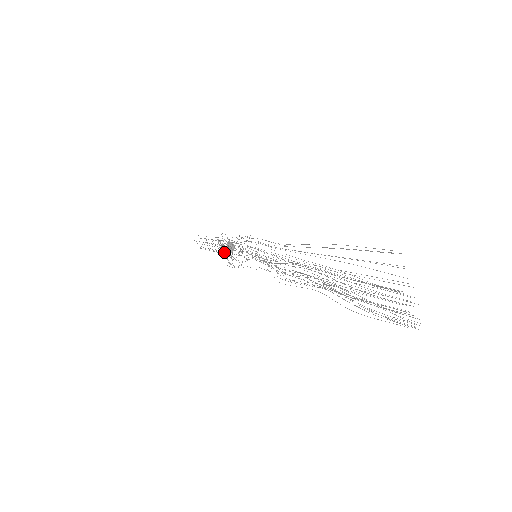
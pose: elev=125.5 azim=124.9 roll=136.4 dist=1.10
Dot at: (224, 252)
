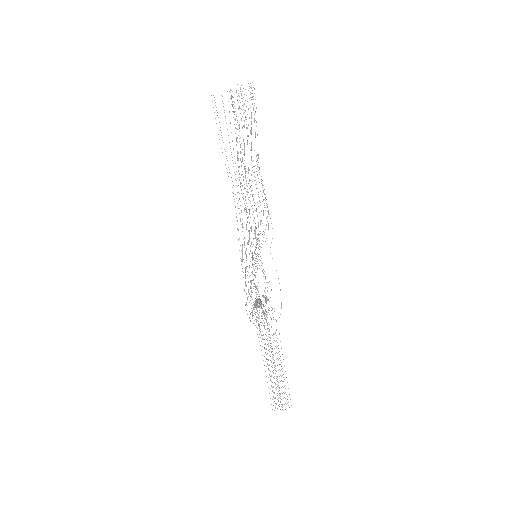
Dot at: occluded
